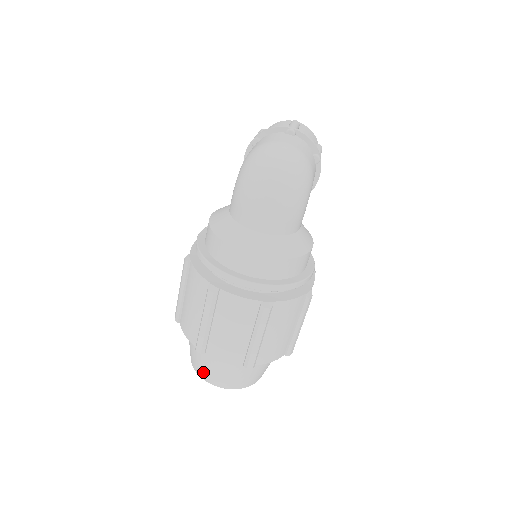
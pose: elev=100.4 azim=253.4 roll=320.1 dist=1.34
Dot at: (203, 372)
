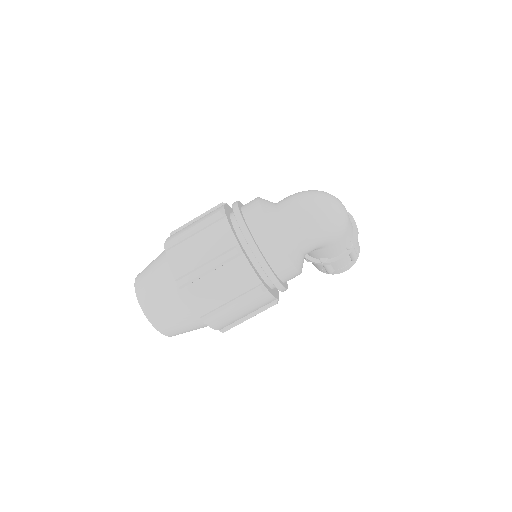
Dot at: (142, 276)
